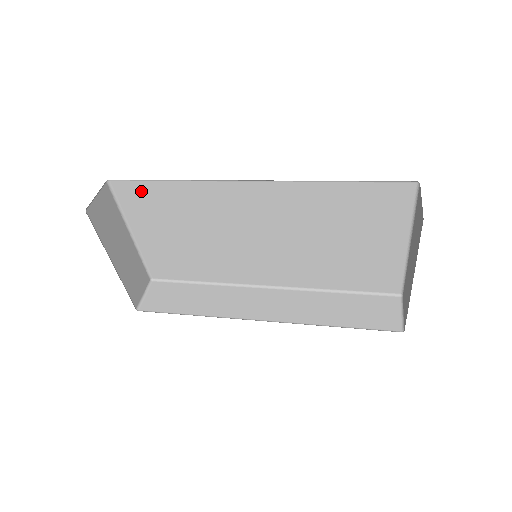
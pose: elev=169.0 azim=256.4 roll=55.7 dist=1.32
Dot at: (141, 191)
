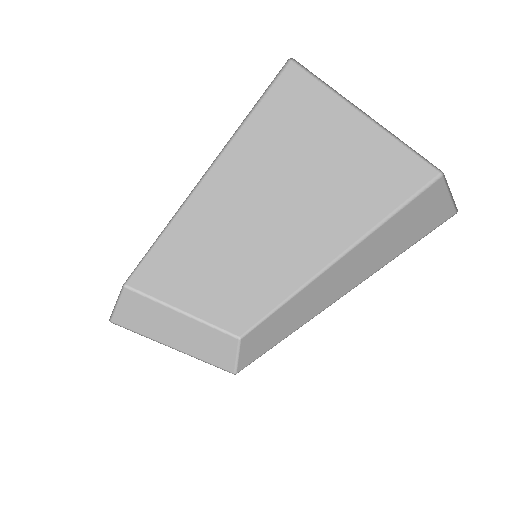
Dot at: (148, 275)
